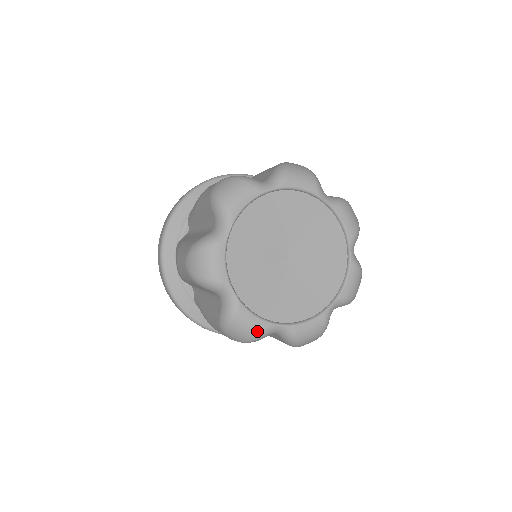
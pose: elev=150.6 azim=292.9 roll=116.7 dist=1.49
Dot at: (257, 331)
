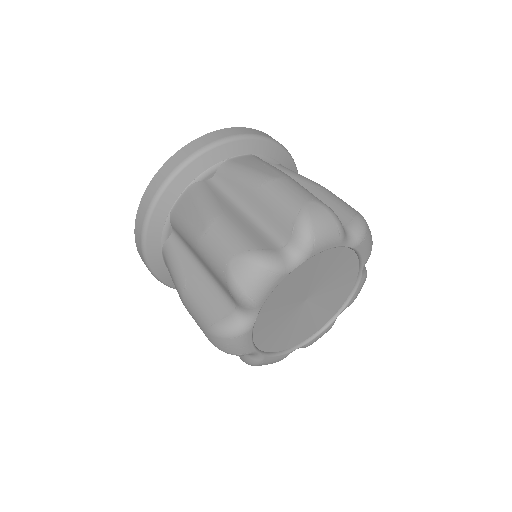
Dot at: (277, 361)
